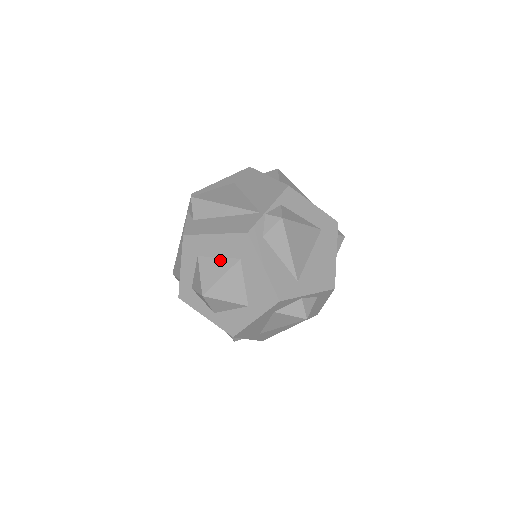
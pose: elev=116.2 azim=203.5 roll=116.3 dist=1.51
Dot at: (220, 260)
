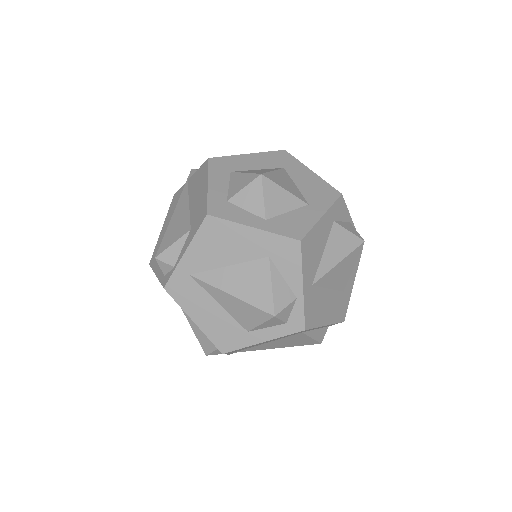
Dot at: (261, 169)
